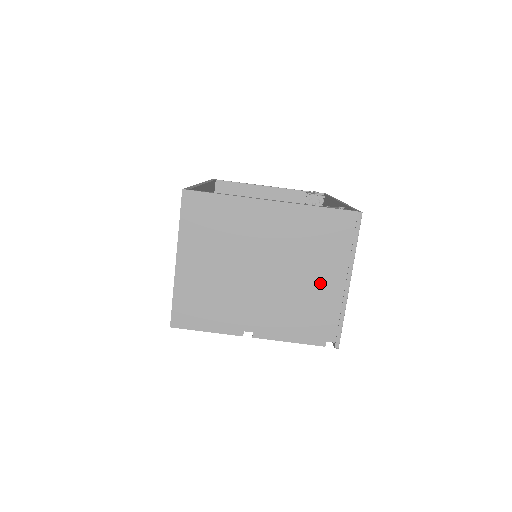
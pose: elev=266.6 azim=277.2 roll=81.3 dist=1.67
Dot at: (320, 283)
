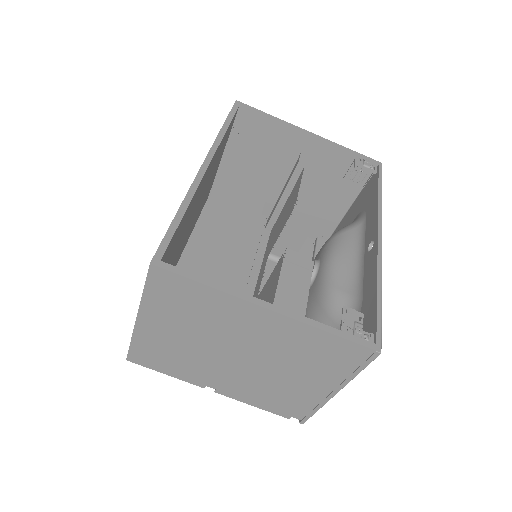
Dot at: (302, 383)
